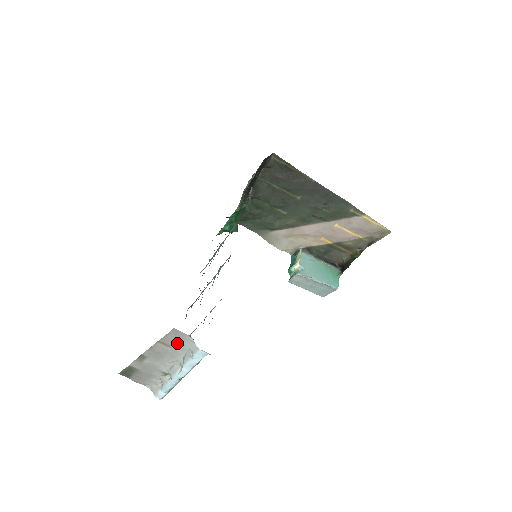
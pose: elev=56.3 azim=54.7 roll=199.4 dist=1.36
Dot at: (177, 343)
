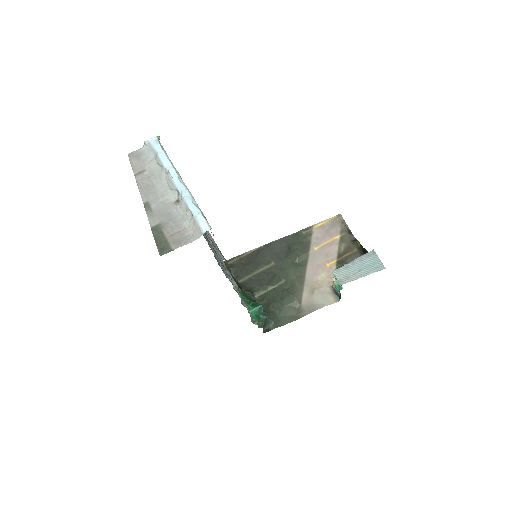
Dot at: (143, 162)
